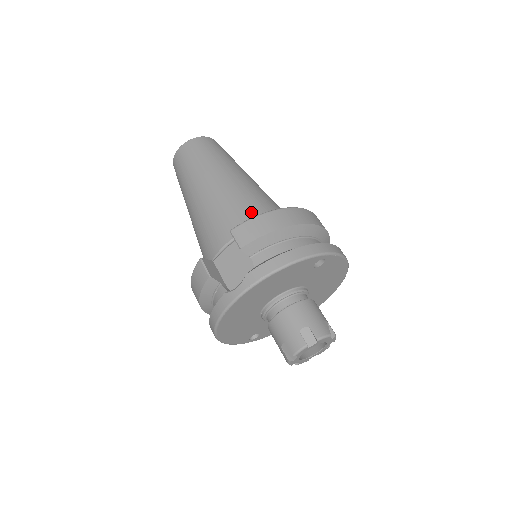
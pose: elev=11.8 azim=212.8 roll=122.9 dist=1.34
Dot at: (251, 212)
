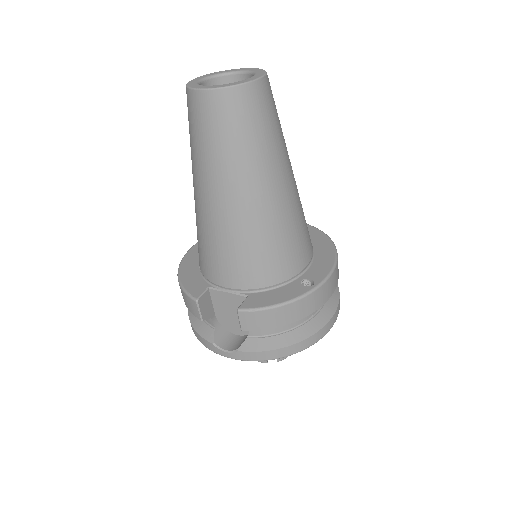
Dot at: (269, 267)
